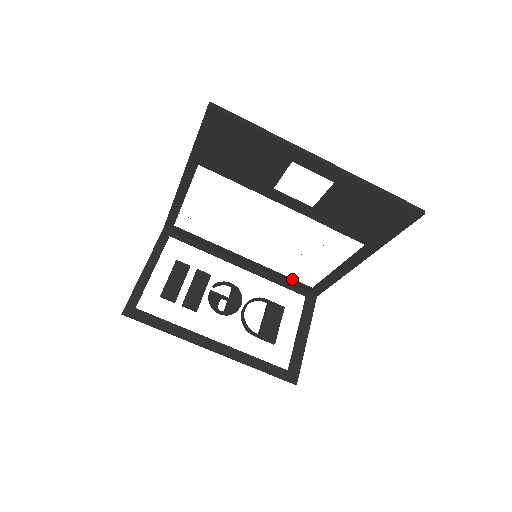
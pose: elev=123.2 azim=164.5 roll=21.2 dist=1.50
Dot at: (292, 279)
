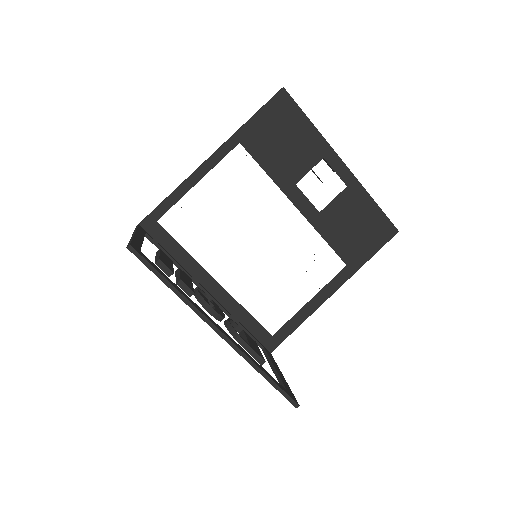
Dot at: (255, 321)
